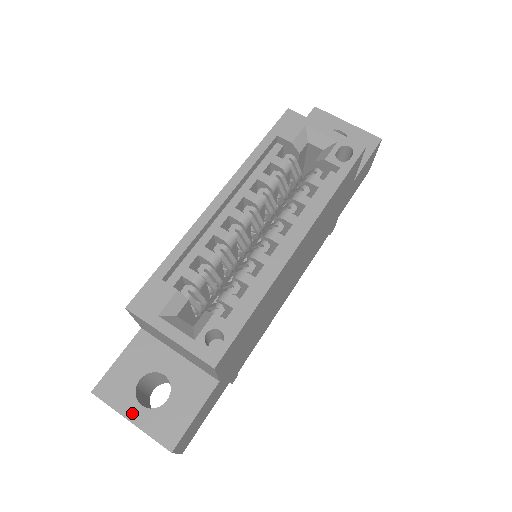
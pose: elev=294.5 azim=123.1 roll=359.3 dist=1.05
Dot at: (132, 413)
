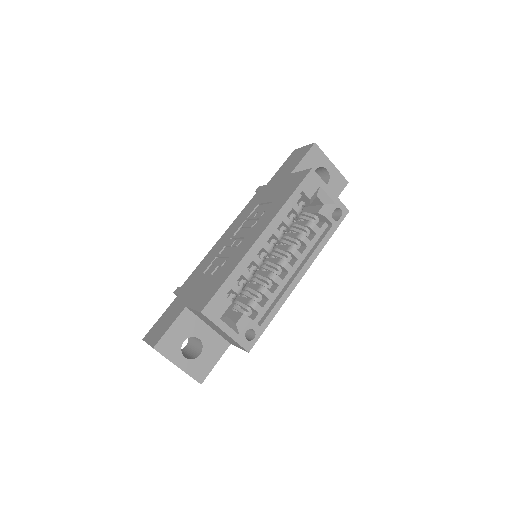
Dot at: (179, 362)
